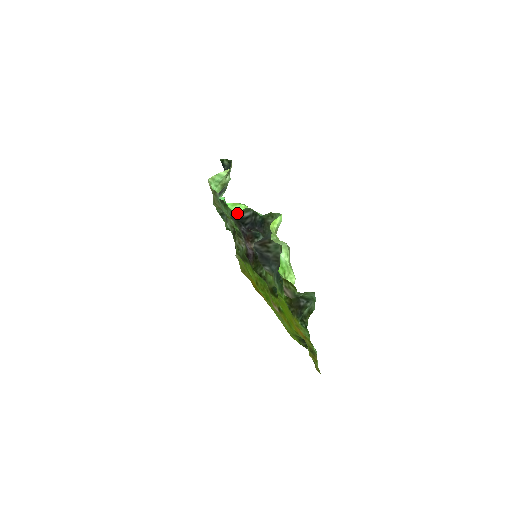
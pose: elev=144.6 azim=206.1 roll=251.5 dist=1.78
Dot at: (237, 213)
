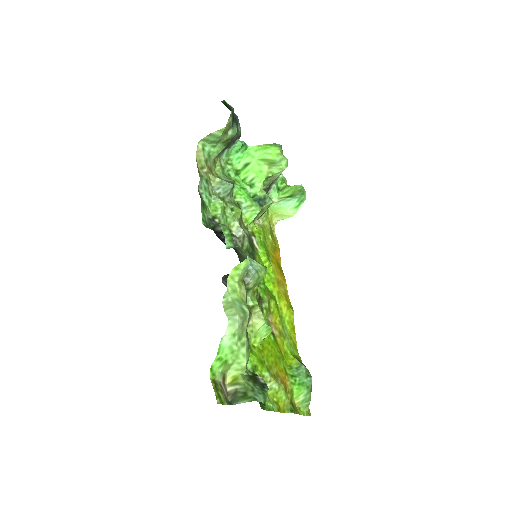
Dot at: (207, 227)
